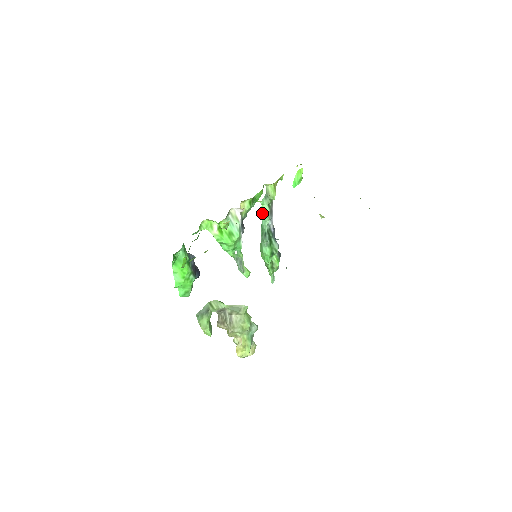
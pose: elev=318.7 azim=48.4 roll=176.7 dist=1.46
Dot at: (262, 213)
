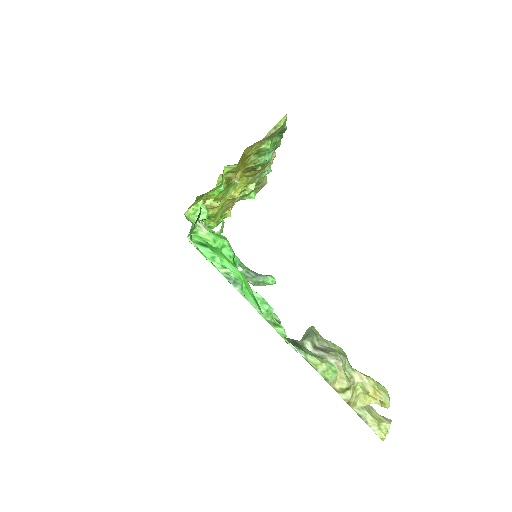
Dot at: occluded
